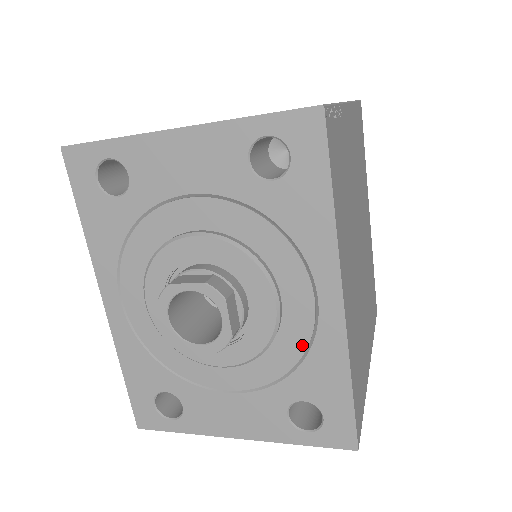
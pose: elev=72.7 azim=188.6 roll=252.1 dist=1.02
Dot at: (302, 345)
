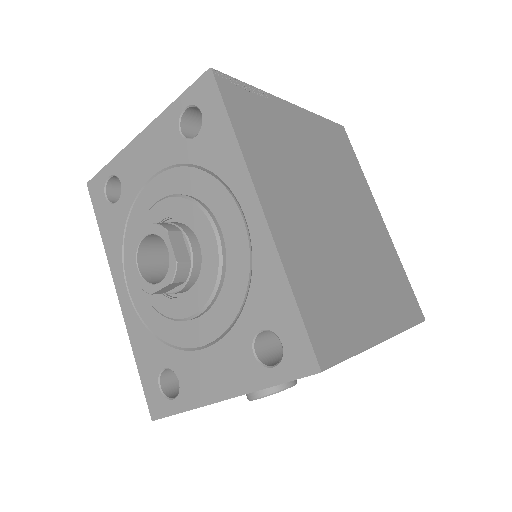
Dot at: (246, 268)
